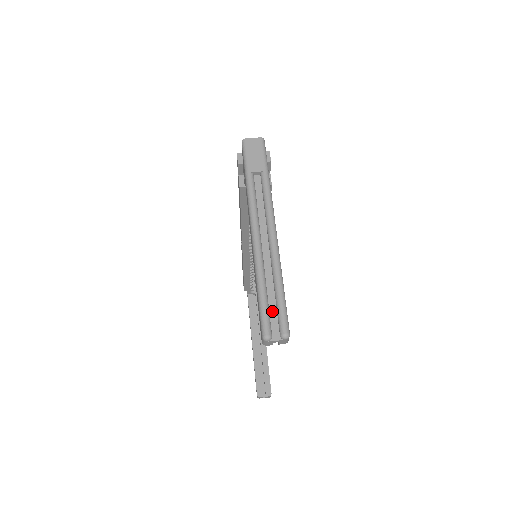
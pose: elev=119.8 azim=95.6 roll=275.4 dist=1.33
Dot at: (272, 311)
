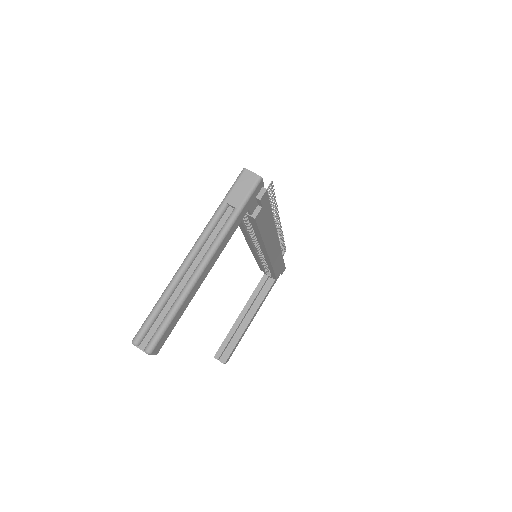
Dot at: (155, 326)
